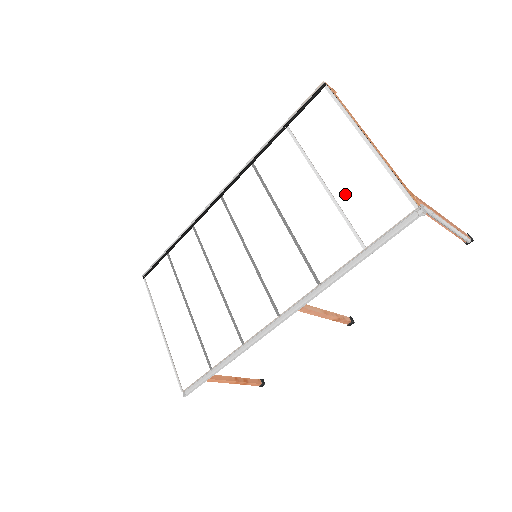
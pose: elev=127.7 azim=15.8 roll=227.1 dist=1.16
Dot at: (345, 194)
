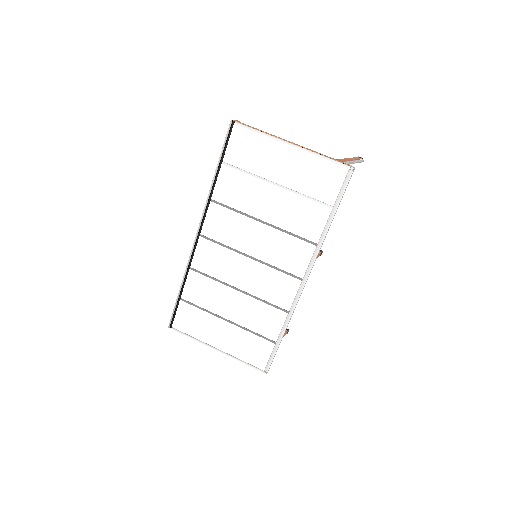
Dot at: (298, 183)
